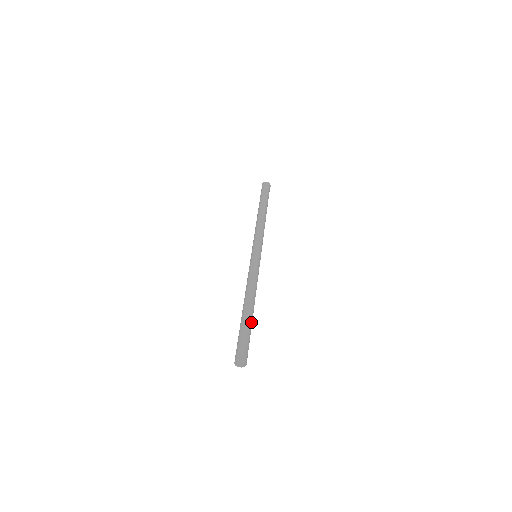
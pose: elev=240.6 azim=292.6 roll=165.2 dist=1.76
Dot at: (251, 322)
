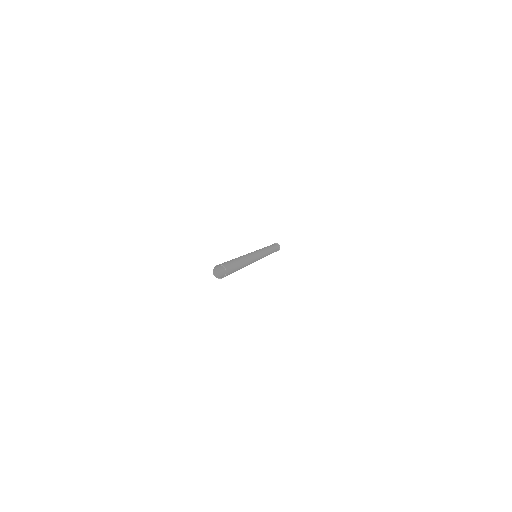
Dot at: (239, 263)
